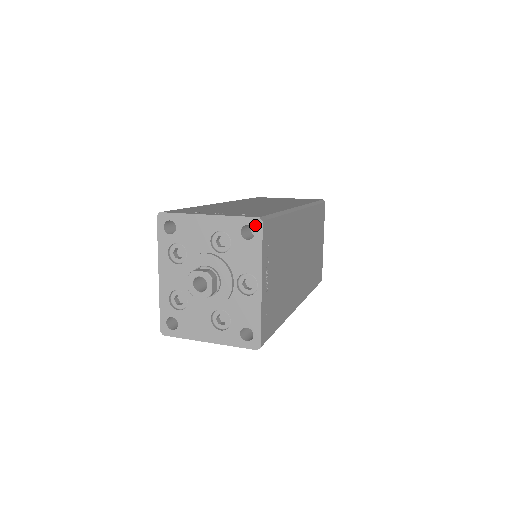
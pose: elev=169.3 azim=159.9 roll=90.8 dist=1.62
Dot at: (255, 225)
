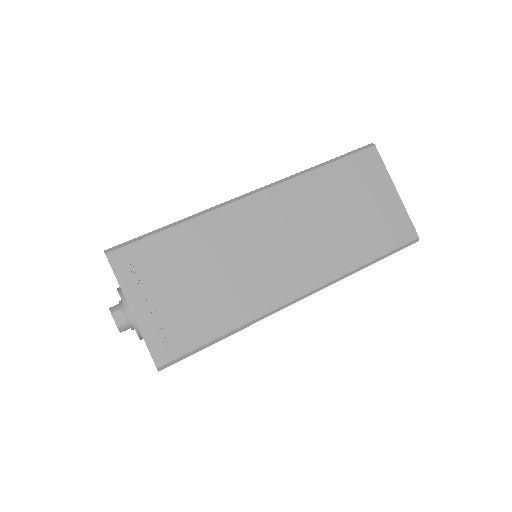
Dot at: occluded
